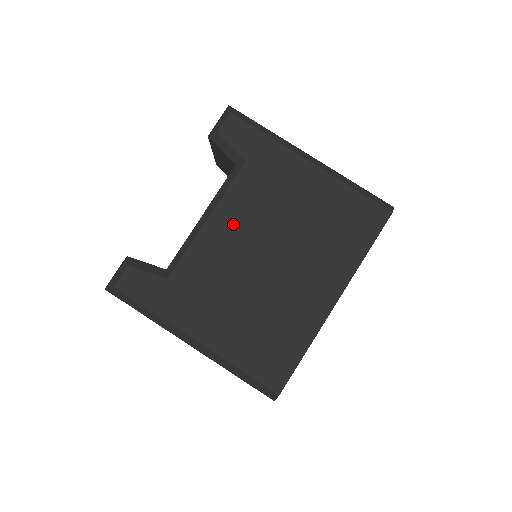
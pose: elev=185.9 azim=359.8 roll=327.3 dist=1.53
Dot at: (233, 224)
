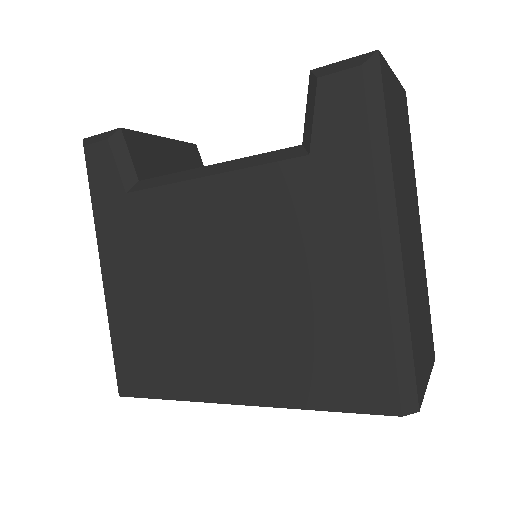
Dot at: (225, 211)
